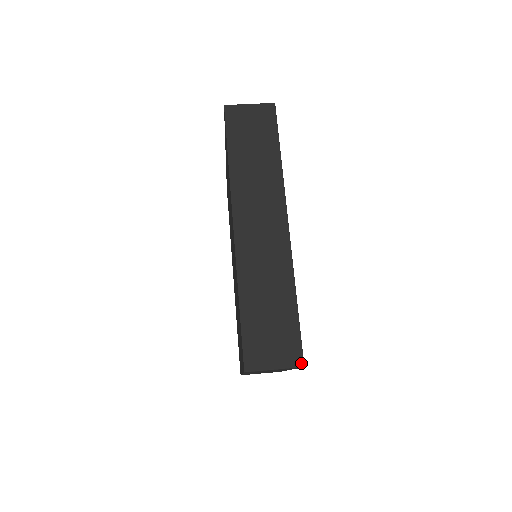
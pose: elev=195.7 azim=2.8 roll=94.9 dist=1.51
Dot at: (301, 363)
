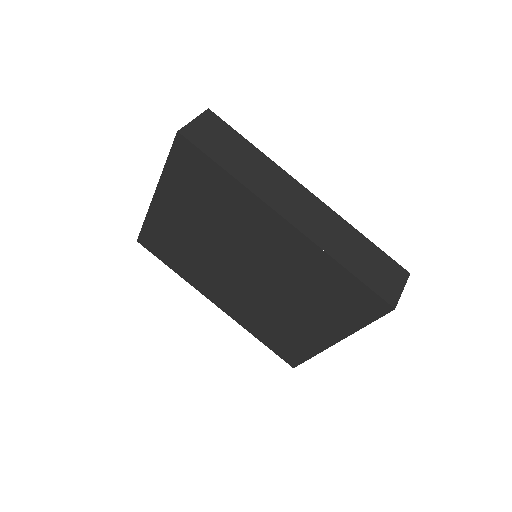
Dot at: (407, 273)
